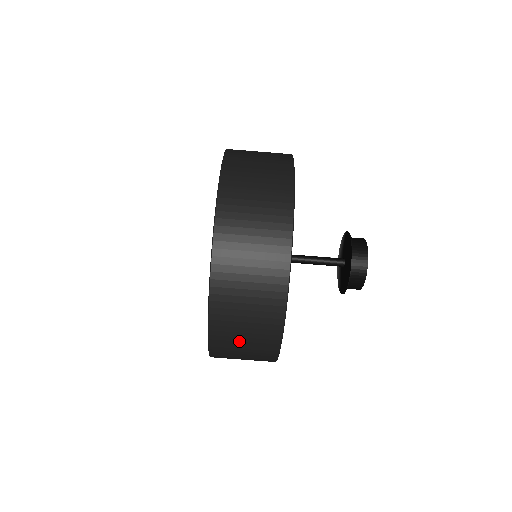
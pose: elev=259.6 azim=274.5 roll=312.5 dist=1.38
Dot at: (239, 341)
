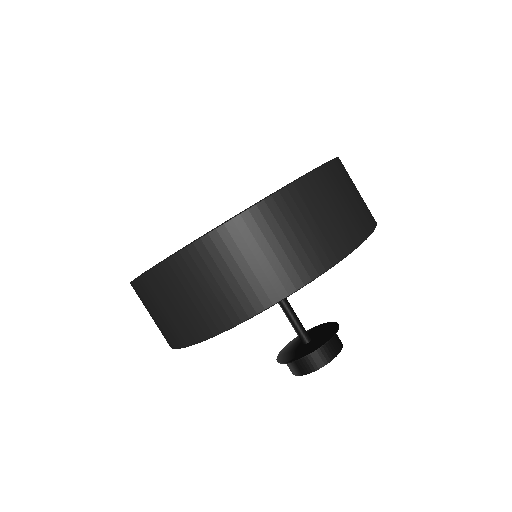
Dot at: (299, 225)
